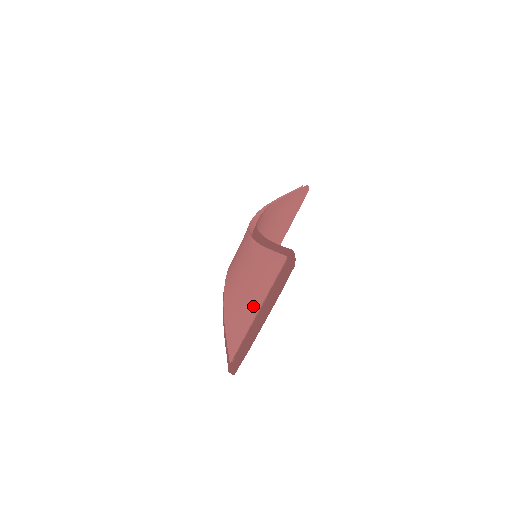
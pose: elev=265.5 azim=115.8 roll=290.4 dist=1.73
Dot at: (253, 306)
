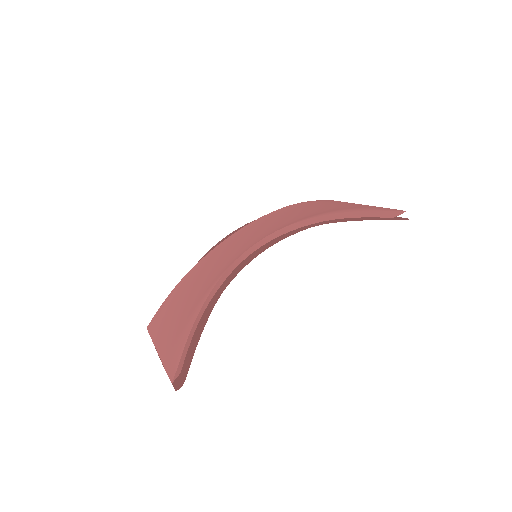
Dot at: (161, 343)
